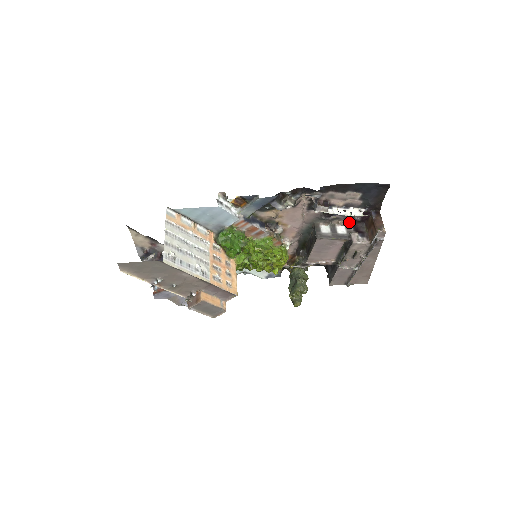
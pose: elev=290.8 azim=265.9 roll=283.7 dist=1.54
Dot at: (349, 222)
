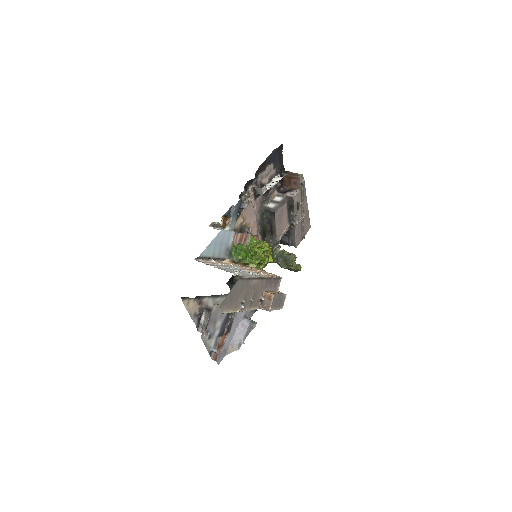
Dot at: (276, 192)
